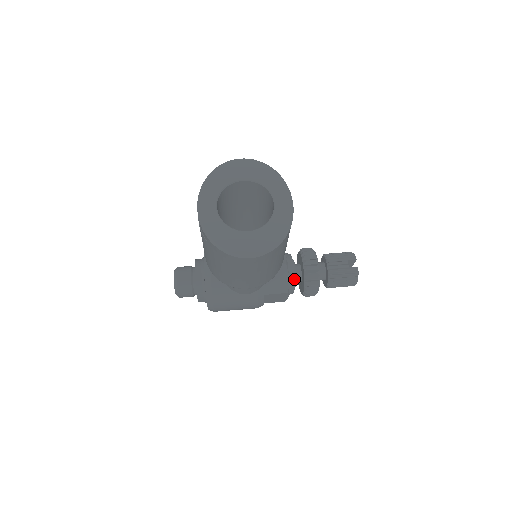
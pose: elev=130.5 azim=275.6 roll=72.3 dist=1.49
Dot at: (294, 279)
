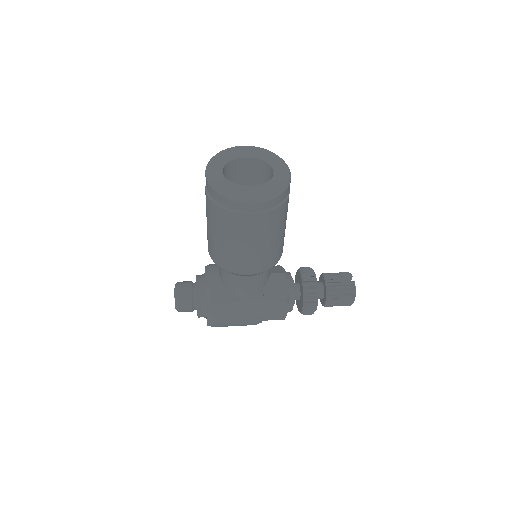
Dot at: (293, 290)
